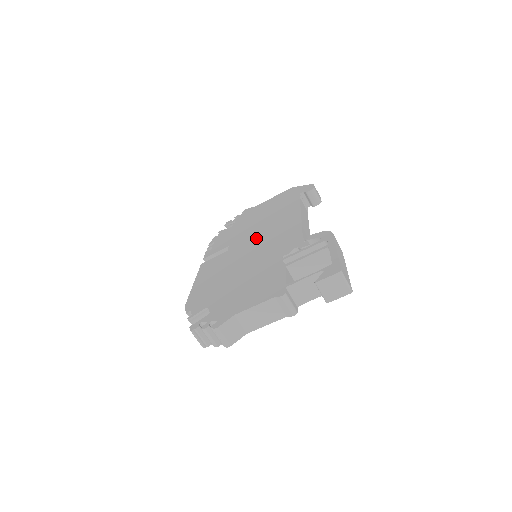
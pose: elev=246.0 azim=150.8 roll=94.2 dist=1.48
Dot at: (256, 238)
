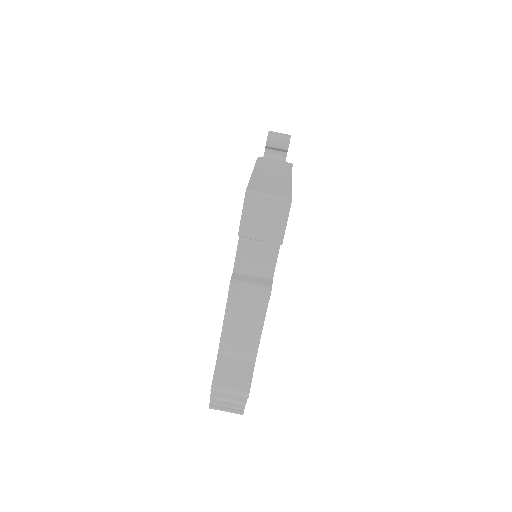
Dot at: occluded
